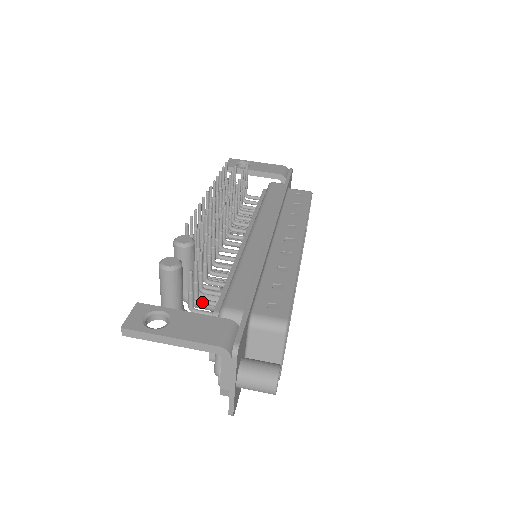
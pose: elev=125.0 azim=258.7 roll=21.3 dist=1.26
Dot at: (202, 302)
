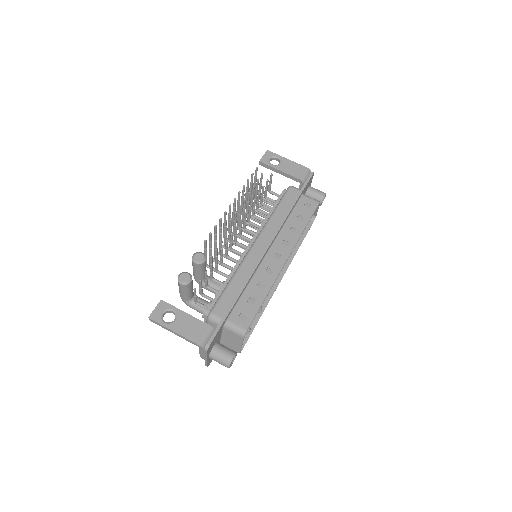
Dot at: (204, 297)
